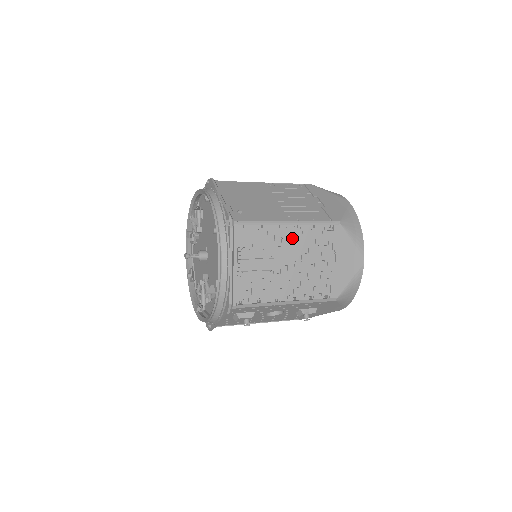
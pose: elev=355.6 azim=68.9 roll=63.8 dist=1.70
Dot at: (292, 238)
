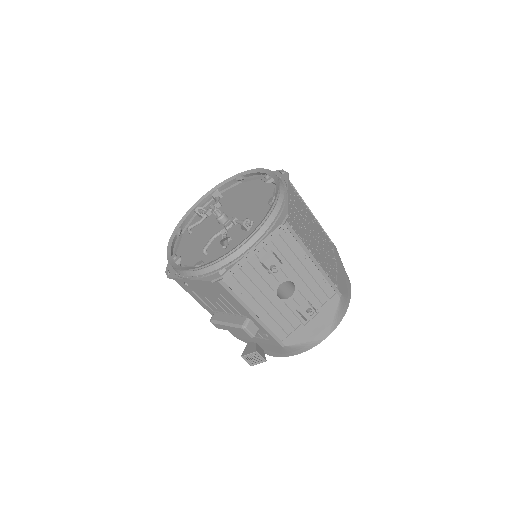
Dot at: (314, 224)
